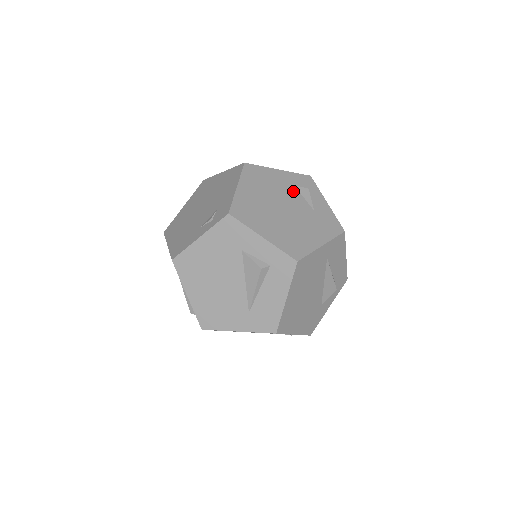
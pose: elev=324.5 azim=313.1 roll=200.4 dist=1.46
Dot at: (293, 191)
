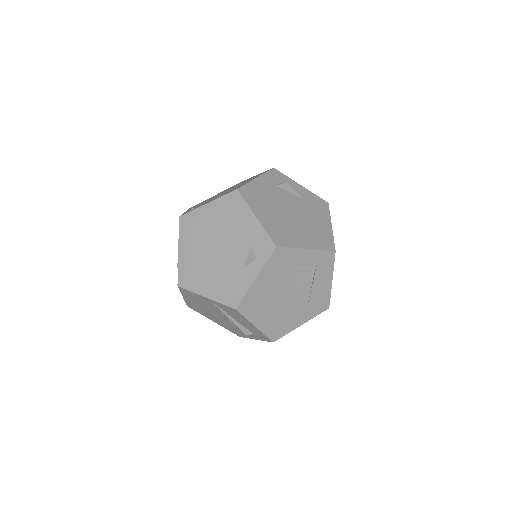
Dot at: (281, 192)
